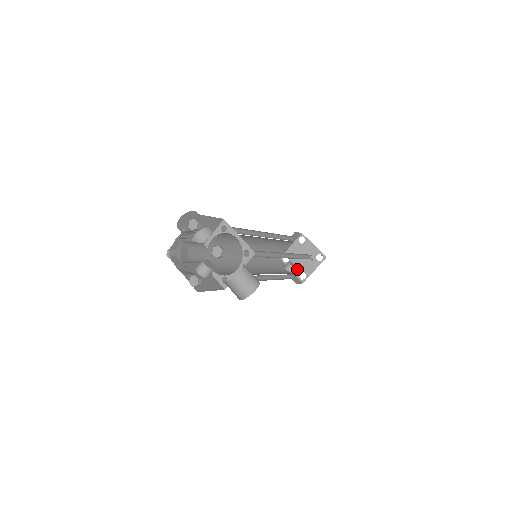
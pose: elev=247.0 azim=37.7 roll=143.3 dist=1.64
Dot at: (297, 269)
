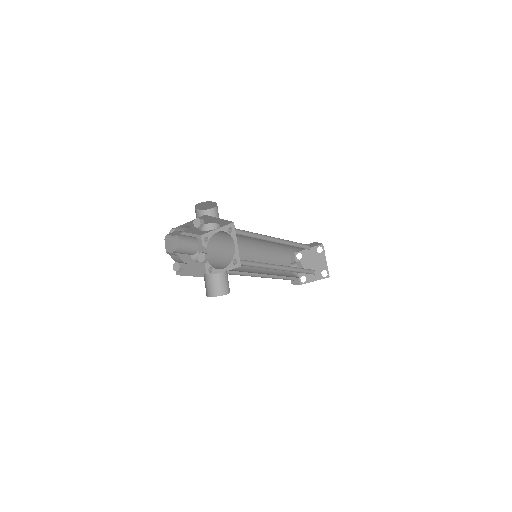
Dot at: occluded
